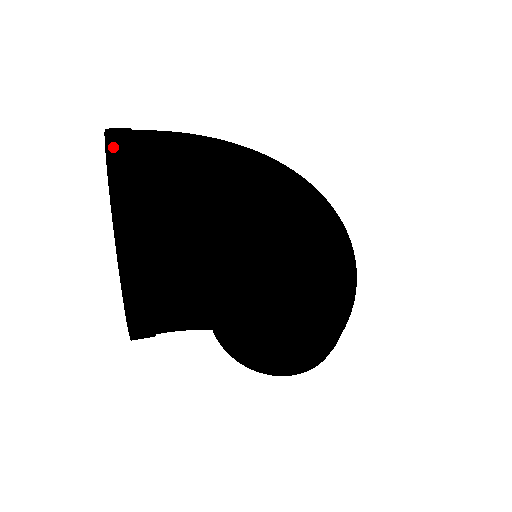
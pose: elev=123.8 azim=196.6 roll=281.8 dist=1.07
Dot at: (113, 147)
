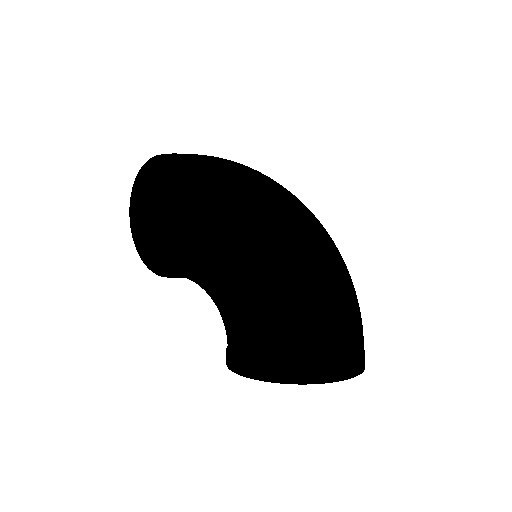
Dot at: occluded
